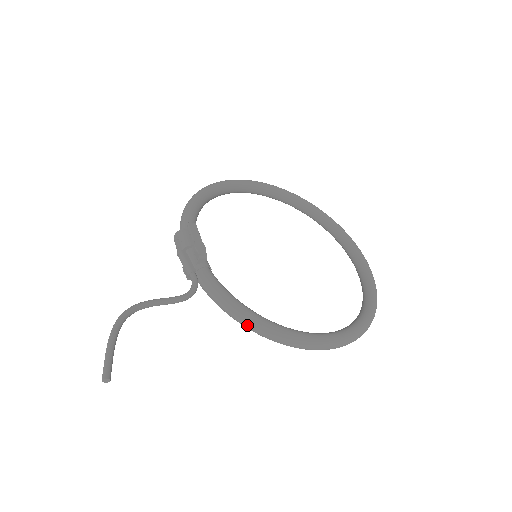
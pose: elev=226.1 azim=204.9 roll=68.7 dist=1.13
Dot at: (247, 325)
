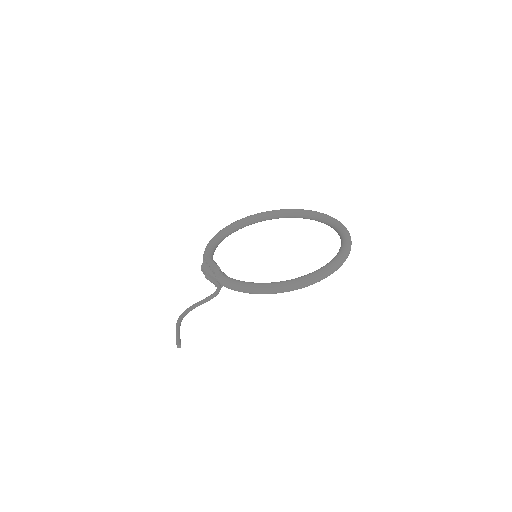
Dot at: (256, 292)
